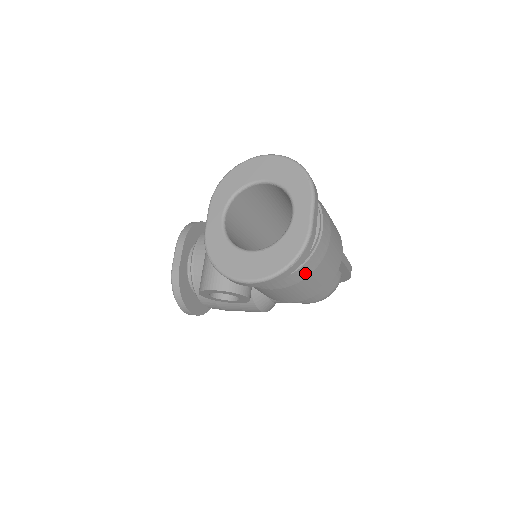
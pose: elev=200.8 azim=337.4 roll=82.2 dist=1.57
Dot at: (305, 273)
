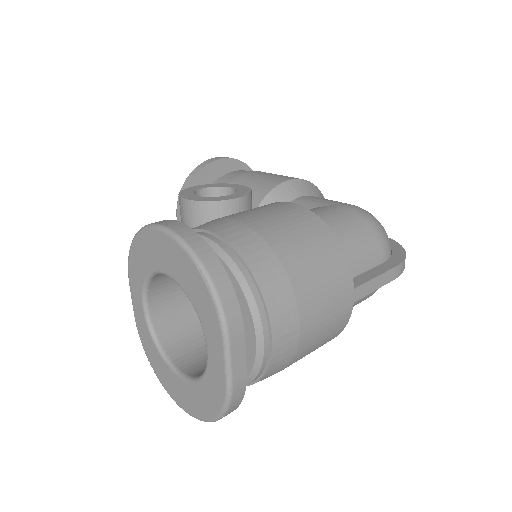
Dot at: (269, 376)
